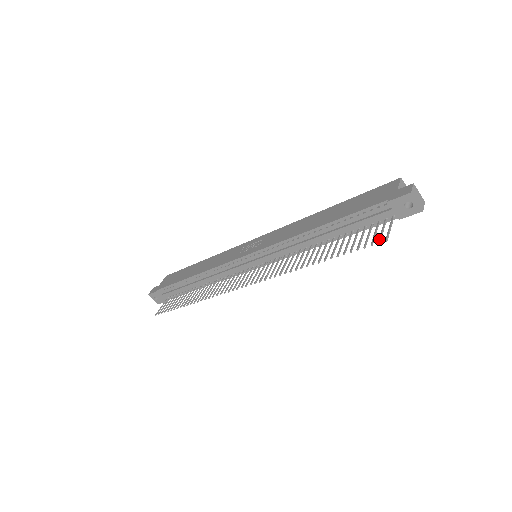
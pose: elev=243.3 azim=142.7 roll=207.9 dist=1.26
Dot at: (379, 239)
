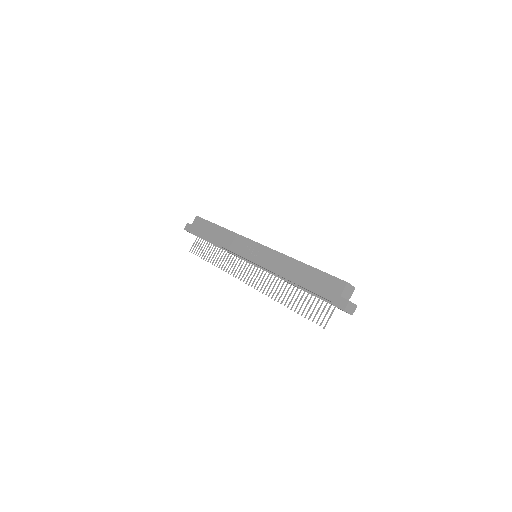
Dot at: (321, 323)
